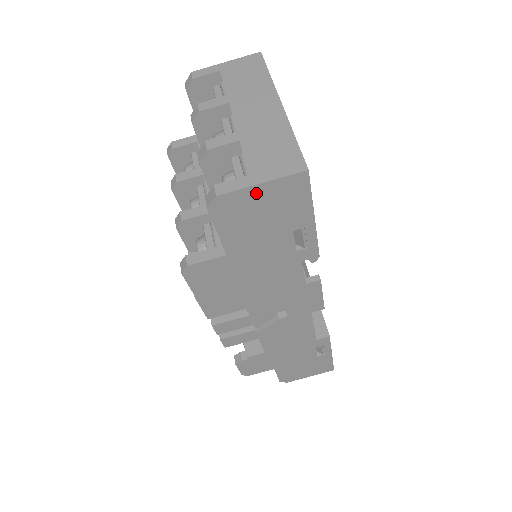
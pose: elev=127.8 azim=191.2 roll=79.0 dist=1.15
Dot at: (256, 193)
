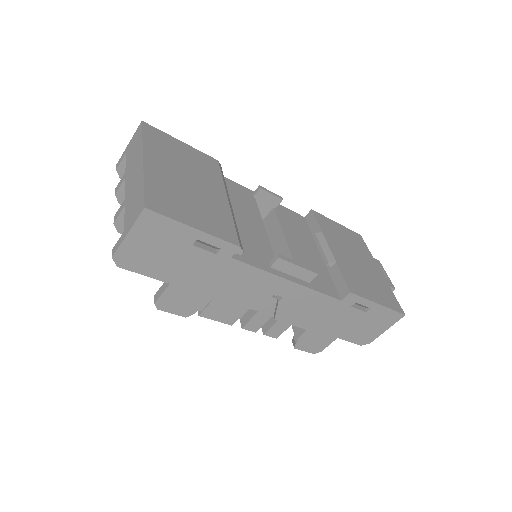
Dot at: (133, 241)
